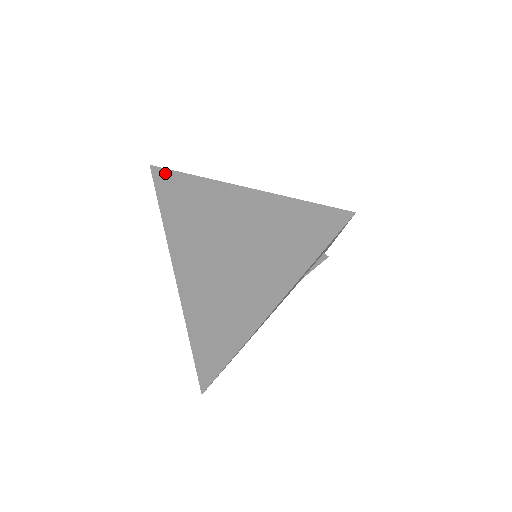
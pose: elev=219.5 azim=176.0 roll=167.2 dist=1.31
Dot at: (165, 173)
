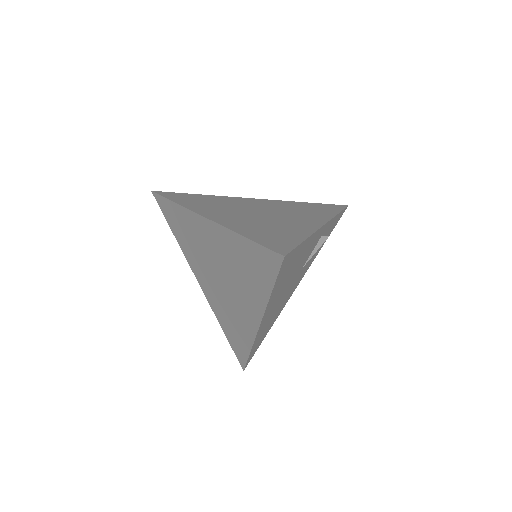
Dot at: (162, 199)
